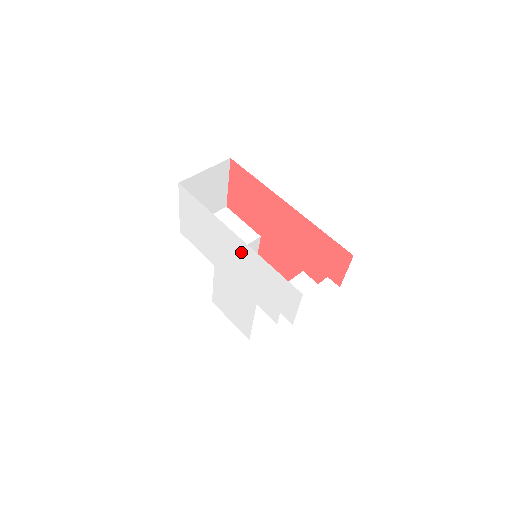
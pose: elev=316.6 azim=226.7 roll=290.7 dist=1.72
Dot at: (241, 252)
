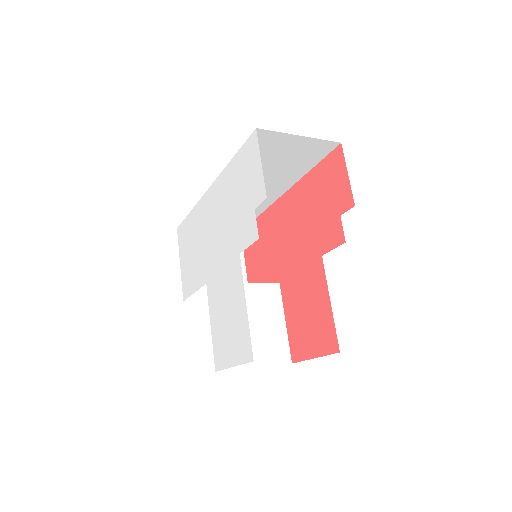
Dot at: (215, 201)
